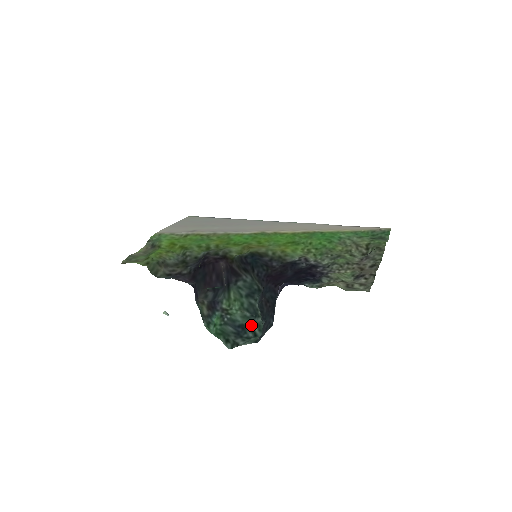
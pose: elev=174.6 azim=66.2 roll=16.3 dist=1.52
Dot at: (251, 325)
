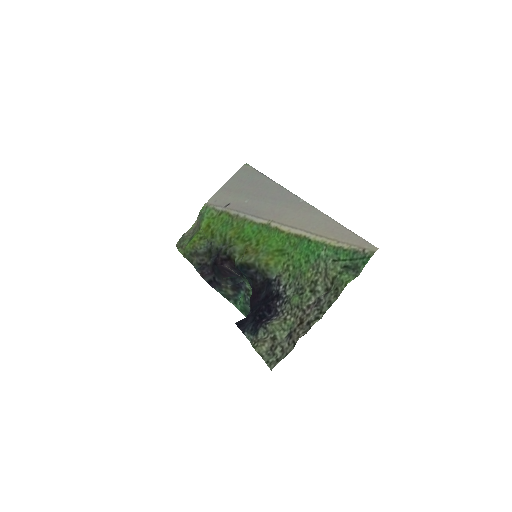
Dot at: occluded
